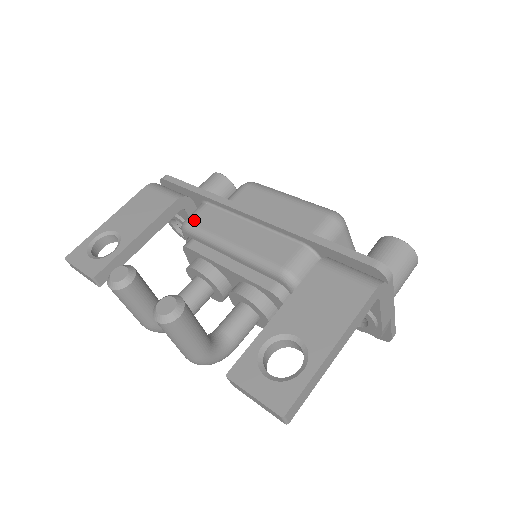
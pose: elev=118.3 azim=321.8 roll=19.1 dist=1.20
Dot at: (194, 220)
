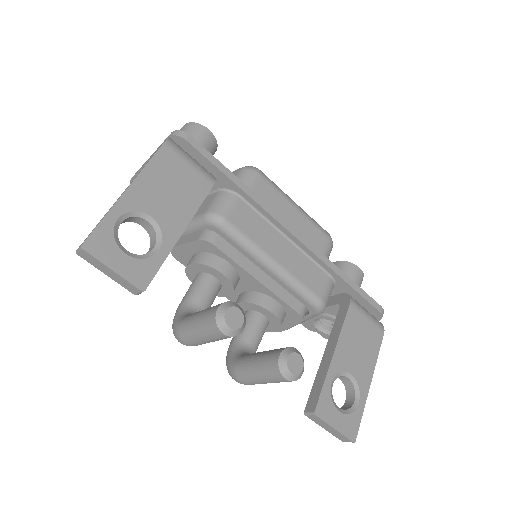
Dot at: (232, 219)
